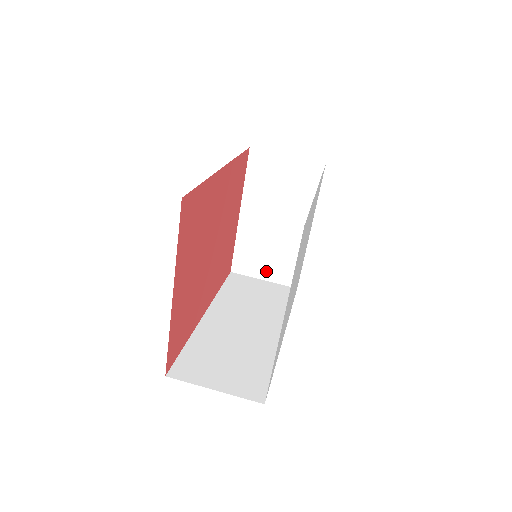
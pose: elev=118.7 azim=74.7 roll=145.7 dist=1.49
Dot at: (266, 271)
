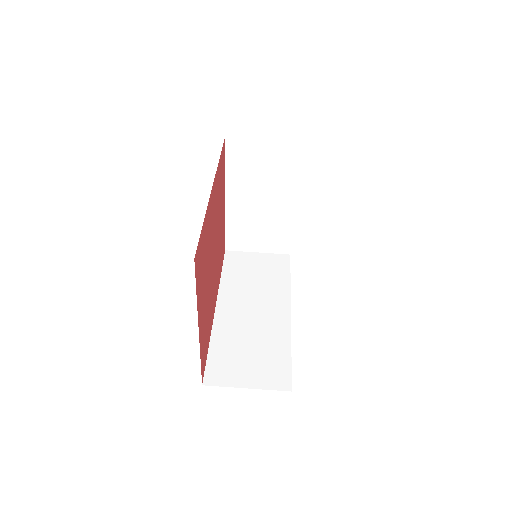
Dot at: (259, 245)
